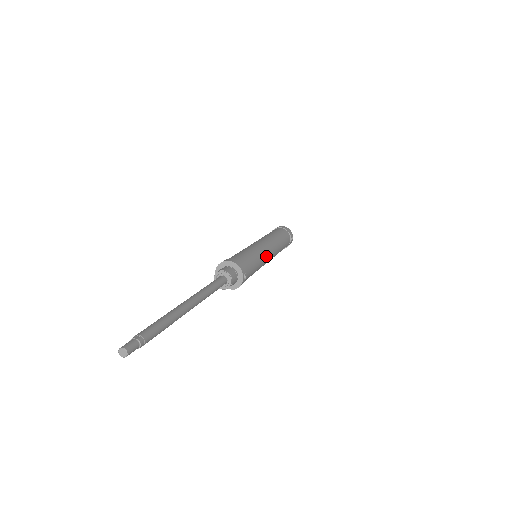
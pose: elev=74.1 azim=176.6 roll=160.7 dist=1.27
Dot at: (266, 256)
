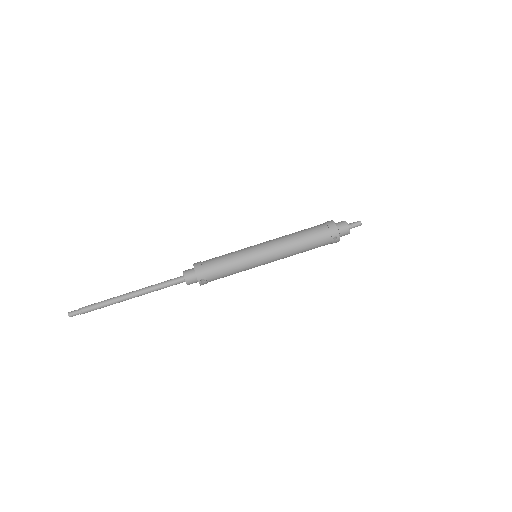
Dot at: (255, 261)
